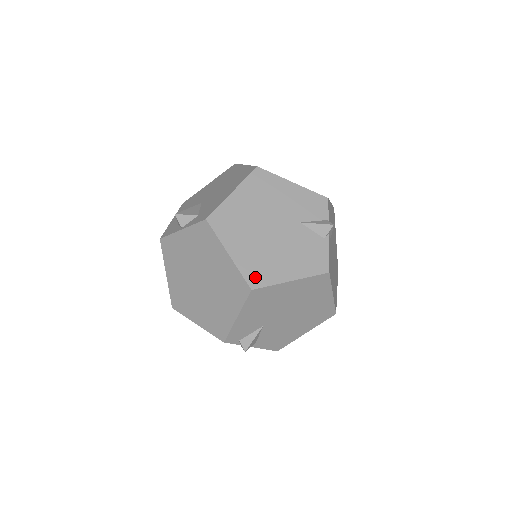
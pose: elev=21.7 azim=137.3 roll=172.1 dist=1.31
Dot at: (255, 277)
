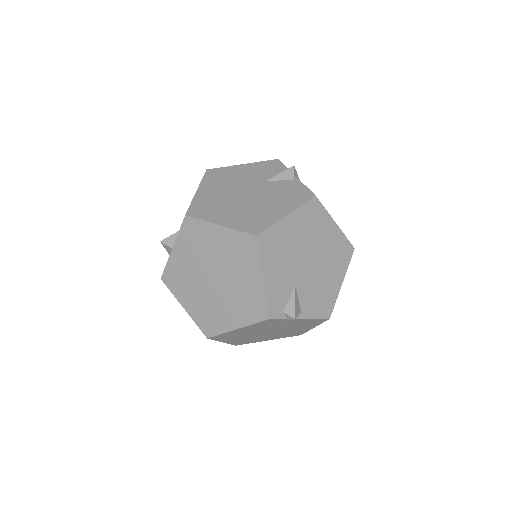
Dot at: (254, 227)
